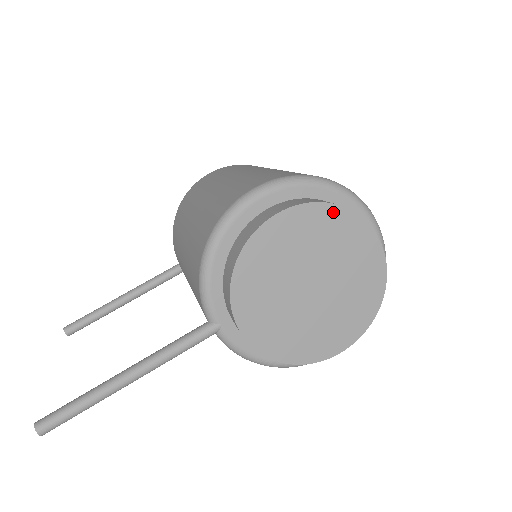
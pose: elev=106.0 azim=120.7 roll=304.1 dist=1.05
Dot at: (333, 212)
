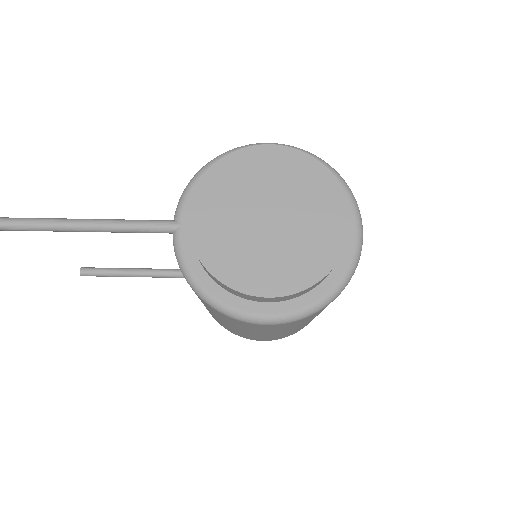
Dot at: (316, 167)
